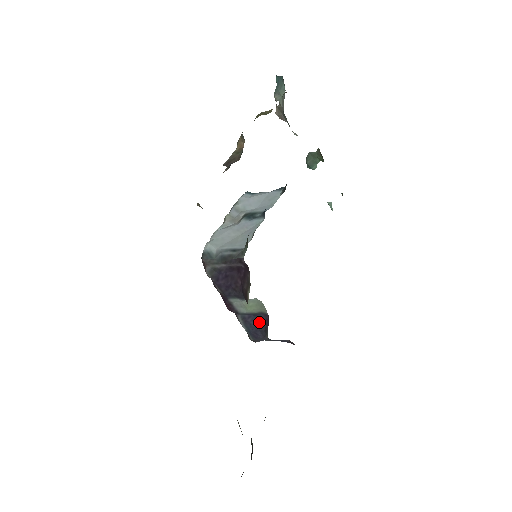
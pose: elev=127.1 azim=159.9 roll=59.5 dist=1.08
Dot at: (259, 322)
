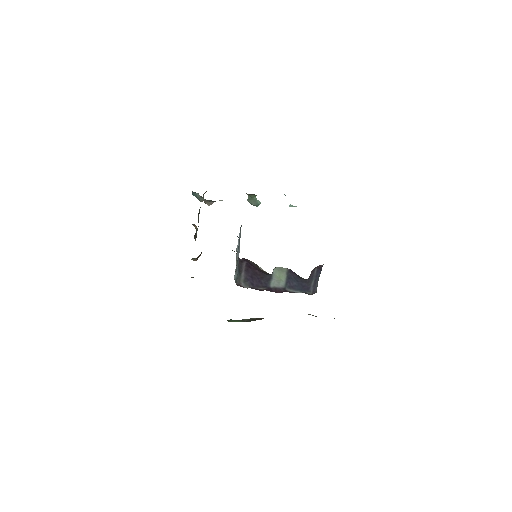
Dot at: (295, 279)
